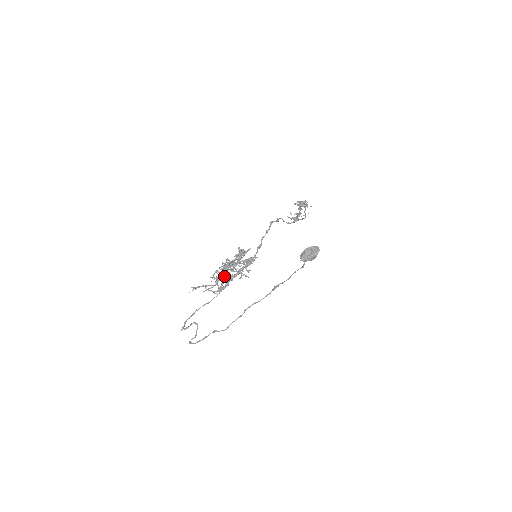
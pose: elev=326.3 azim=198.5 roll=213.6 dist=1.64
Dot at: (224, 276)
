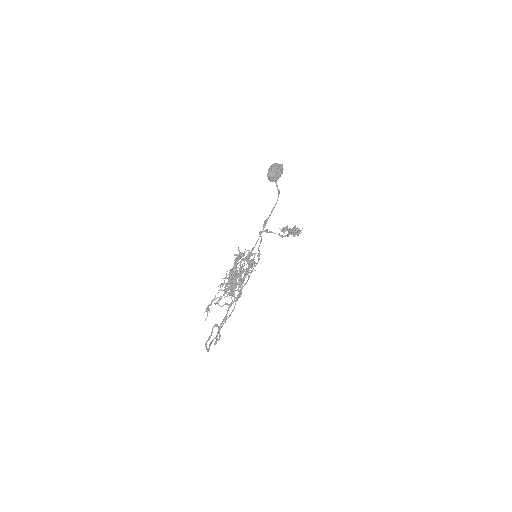
Dot at: (231, 283)
